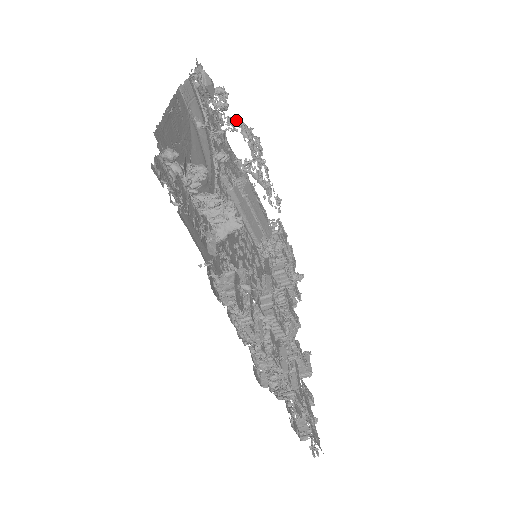
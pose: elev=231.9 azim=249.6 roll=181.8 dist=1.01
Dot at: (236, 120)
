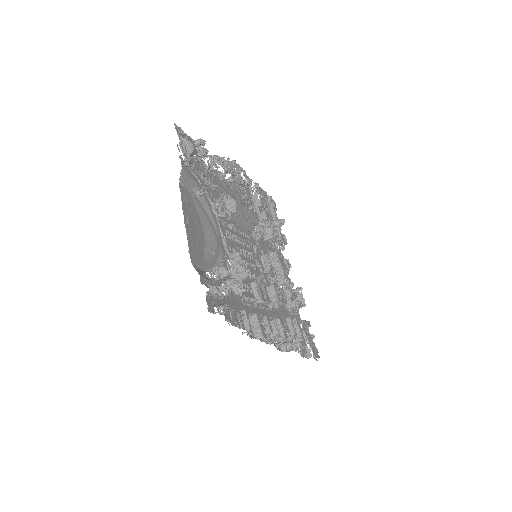
Dot at: (217, 160)
